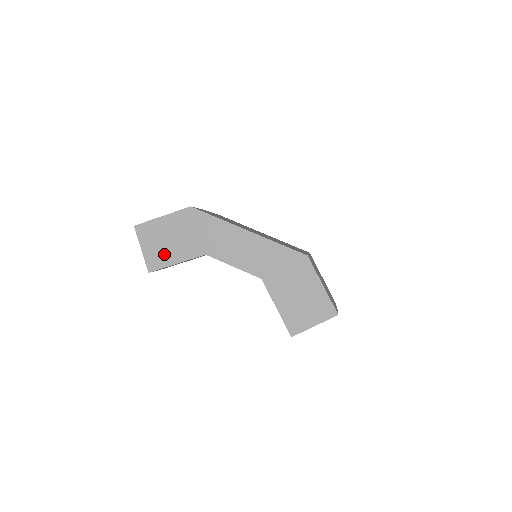
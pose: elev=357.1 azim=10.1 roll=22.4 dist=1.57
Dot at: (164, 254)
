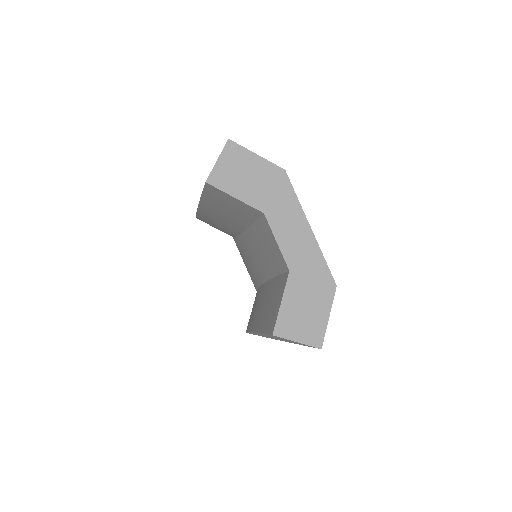
Dot at: (232, 181)
